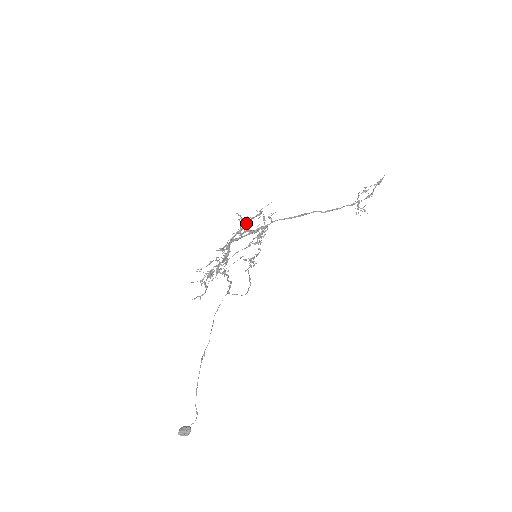
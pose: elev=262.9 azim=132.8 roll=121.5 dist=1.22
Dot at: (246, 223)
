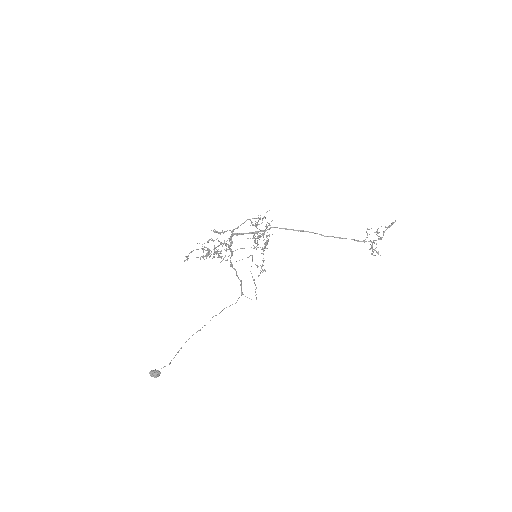
Dot at: occluded
